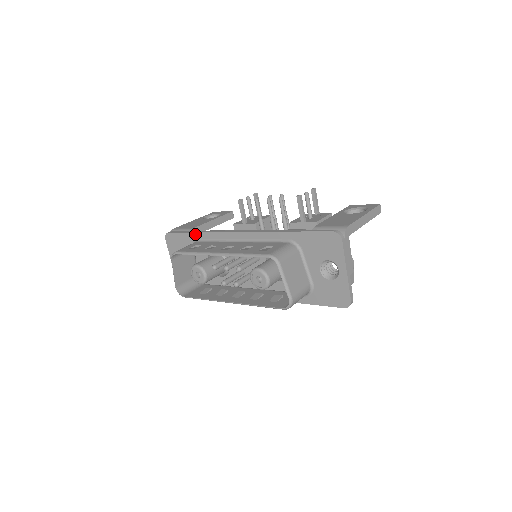
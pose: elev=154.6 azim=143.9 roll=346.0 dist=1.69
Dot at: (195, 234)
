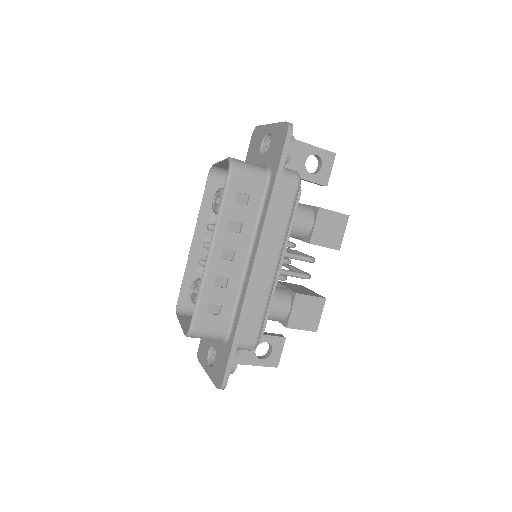
Dot at: occluded
